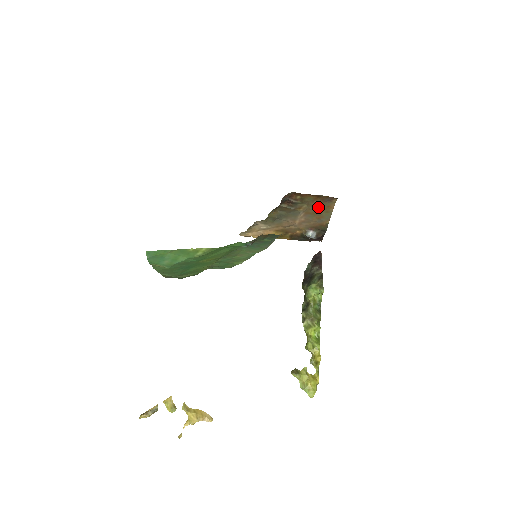
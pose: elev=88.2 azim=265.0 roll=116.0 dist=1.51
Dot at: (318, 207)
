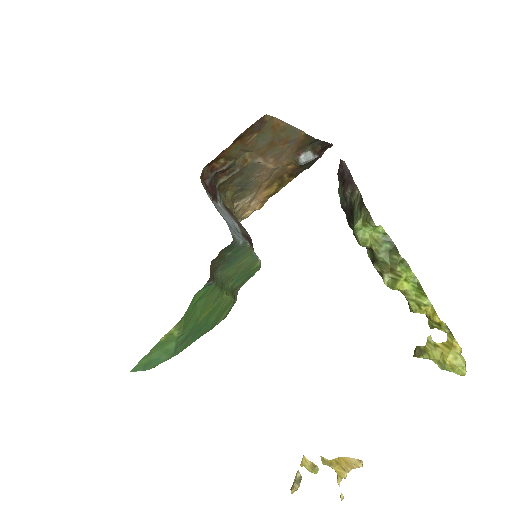
Dot at: (263, 139)
